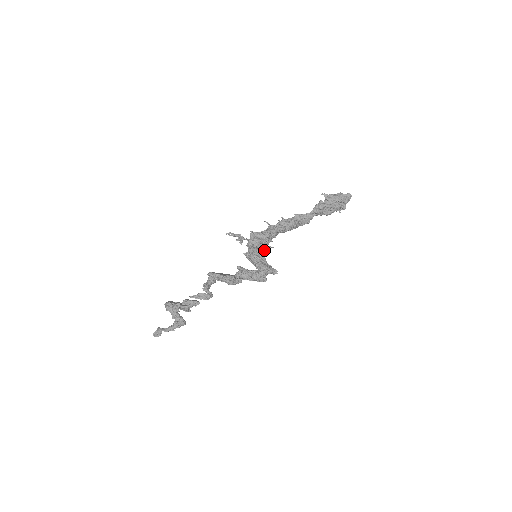
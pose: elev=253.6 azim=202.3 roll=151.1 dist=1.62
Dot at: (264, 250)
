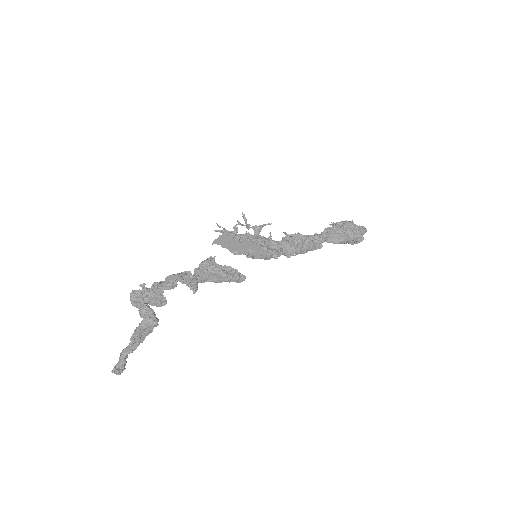
Dot at: occluded
